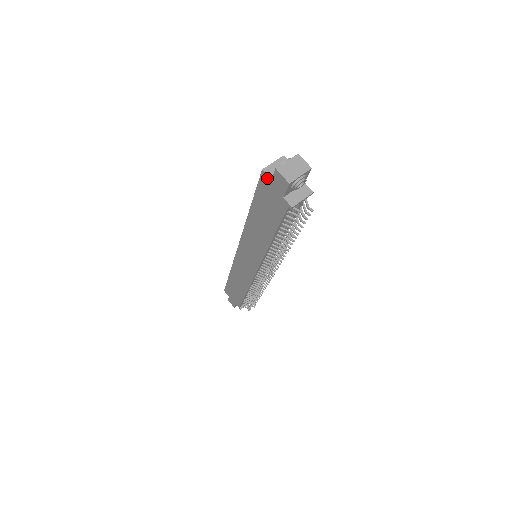
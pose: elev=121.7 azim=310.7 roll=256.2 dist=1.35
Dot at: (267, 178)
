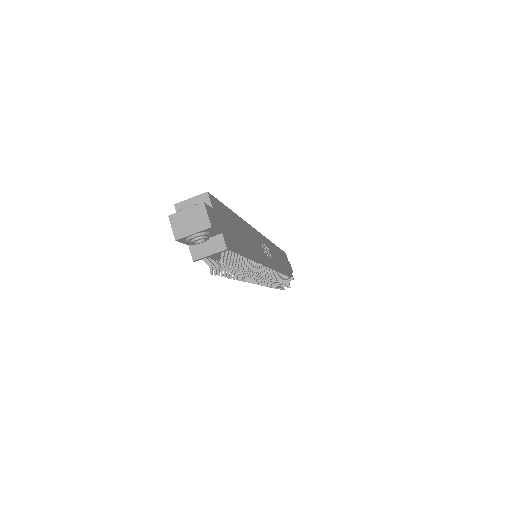
Dot at: occluded
